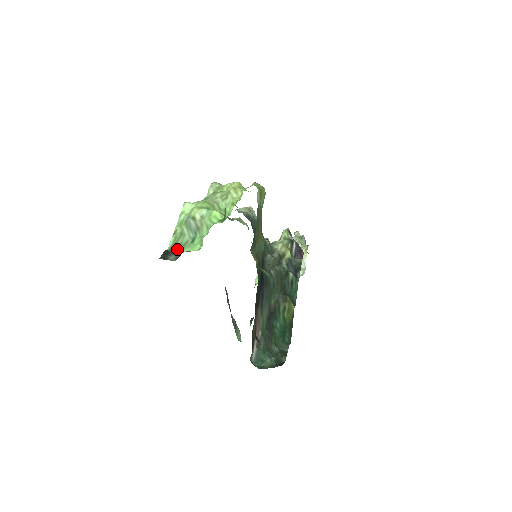
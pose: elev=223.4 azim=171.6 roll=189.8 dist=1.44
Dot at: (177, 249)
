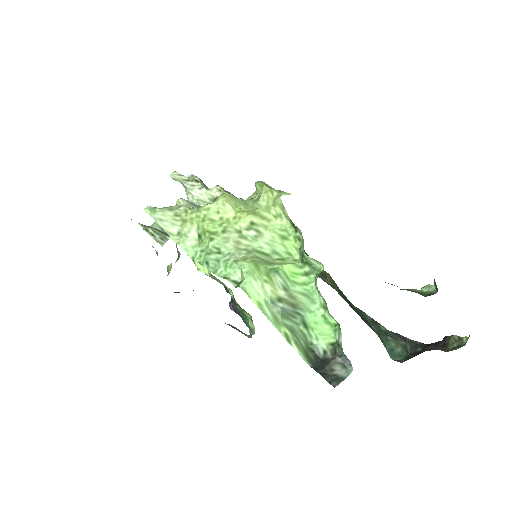
Dot at: (311, 353)
